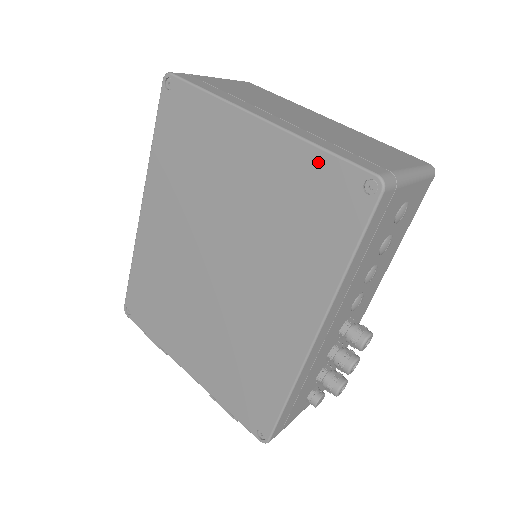
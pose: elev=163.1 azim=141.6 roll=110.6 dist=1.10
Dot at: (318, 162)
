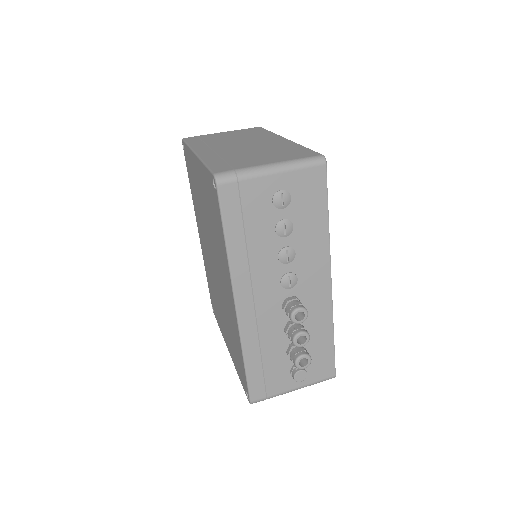
Dot at: (206, 174)
